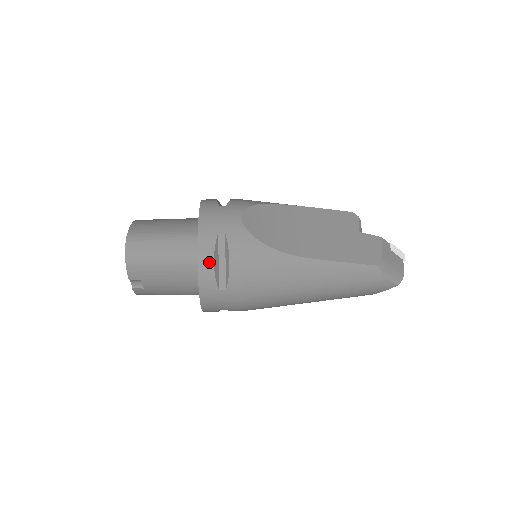
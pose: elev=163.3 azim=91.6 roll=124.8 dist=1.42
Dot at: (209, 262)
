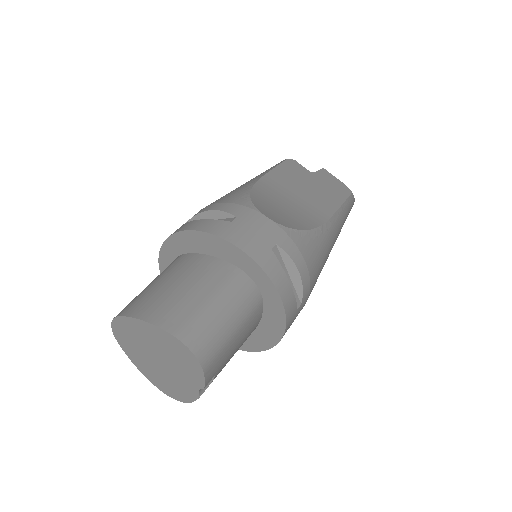
Dot at: (287, 287)
